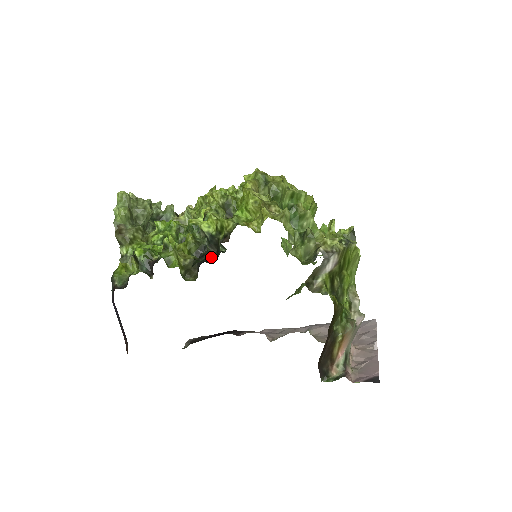
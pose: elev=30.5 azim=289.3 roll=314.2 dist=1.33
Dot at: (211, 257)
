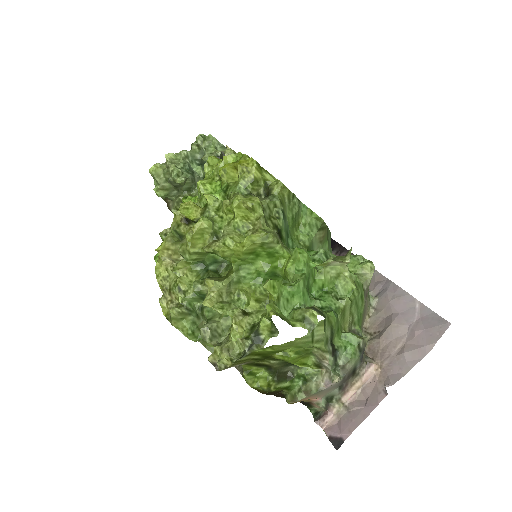
Dot at: occluded
